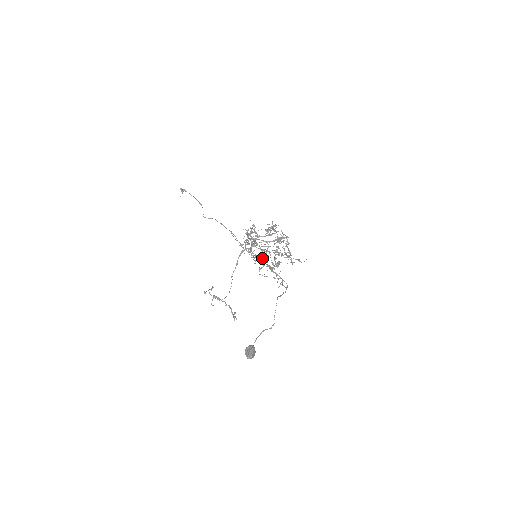
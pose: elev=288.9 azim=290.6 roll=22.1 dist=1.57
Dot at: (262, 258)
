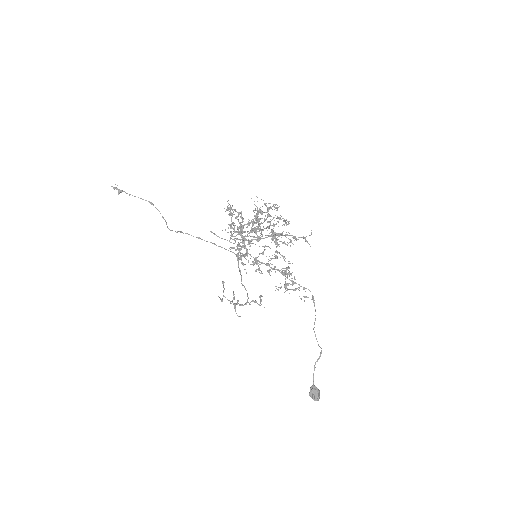
Dot at: (263, 254)
